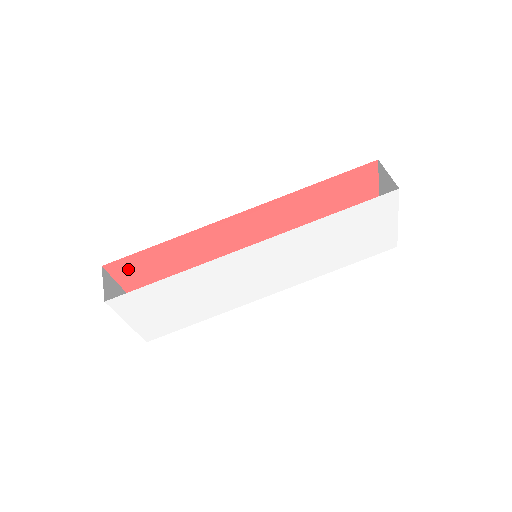
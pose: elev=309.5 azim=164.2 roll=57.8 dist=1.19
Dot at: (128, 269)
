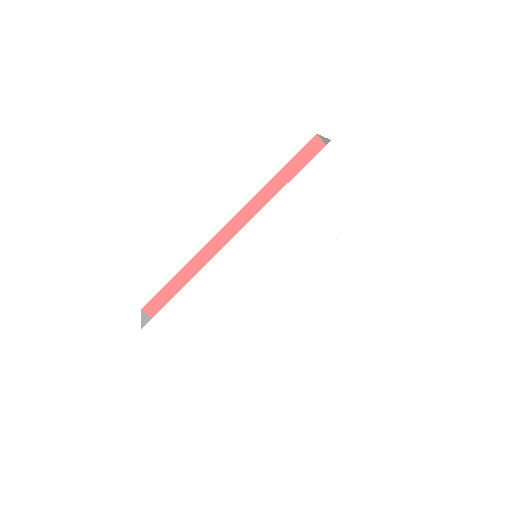
Dot at: occluded
